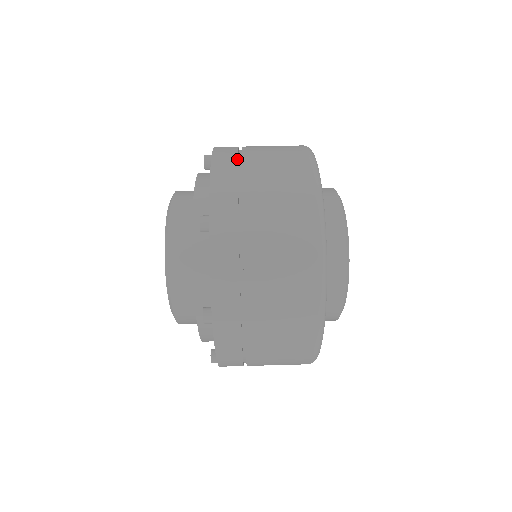
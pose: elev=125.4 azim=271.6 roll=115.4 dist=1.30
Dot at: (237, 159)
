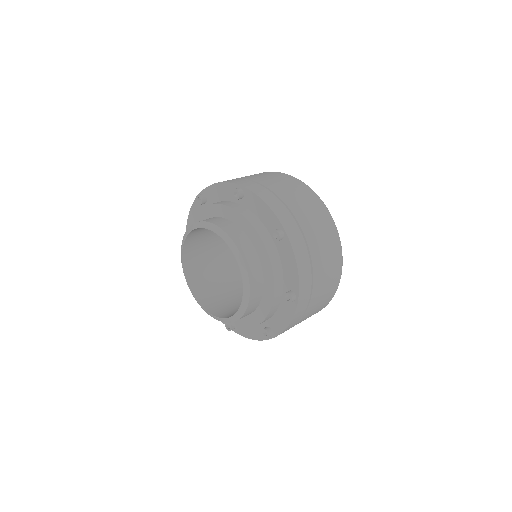
Dot at: (265, 188)
